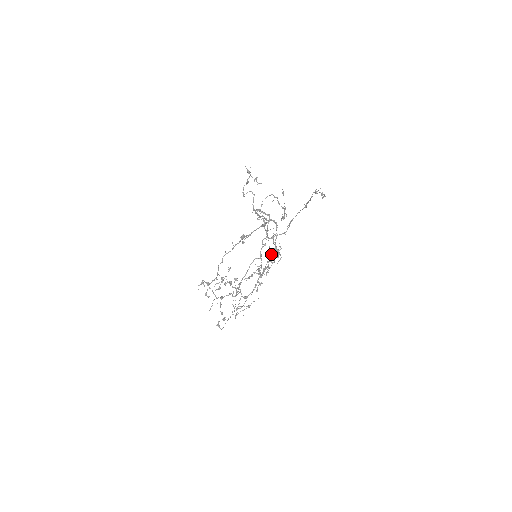
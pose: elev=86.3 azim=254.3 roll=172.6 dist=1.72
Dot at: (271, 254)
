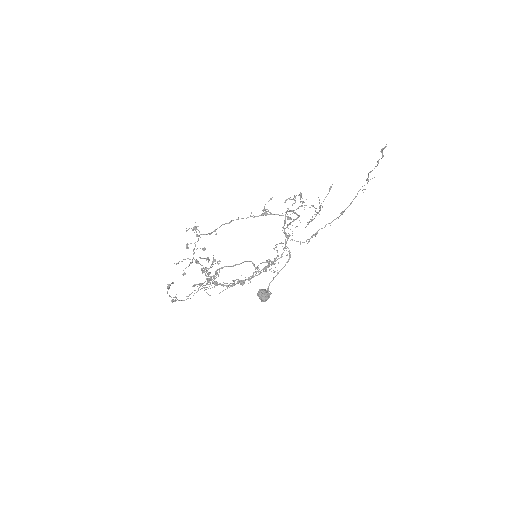
Dot at: (261, 292)
